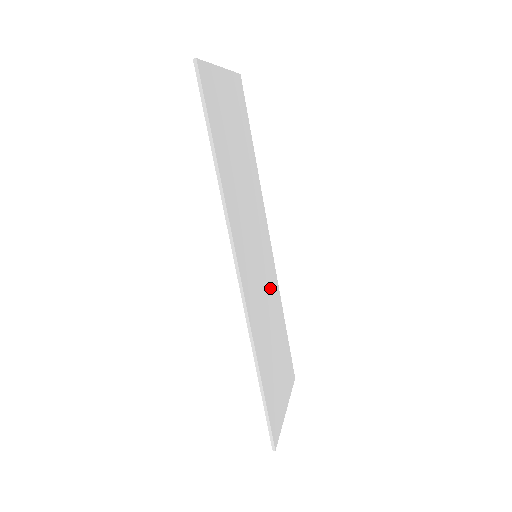
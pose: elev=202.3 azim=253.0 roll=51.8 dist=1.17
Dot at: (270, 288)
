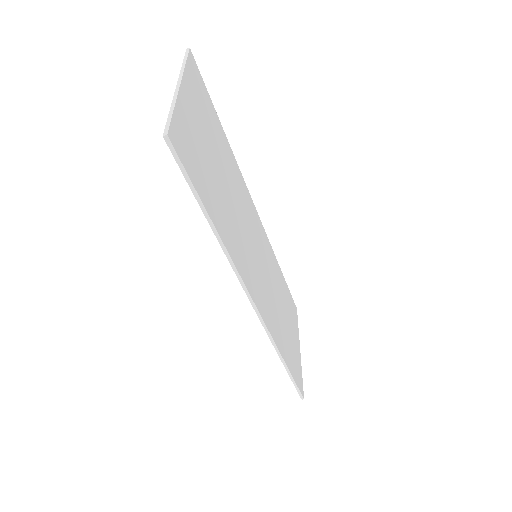
Dot at: (269, 265)
